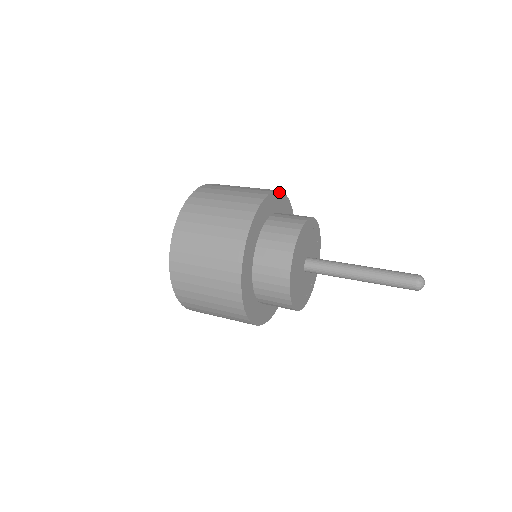
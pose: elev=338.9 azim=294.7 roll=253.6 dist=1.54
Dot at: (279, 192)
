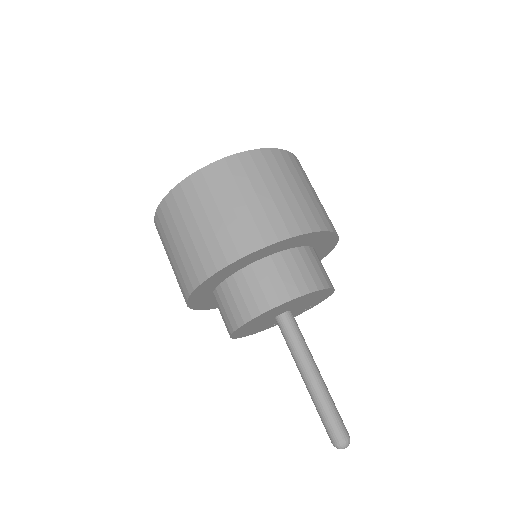
Dot at: (218, 272)
